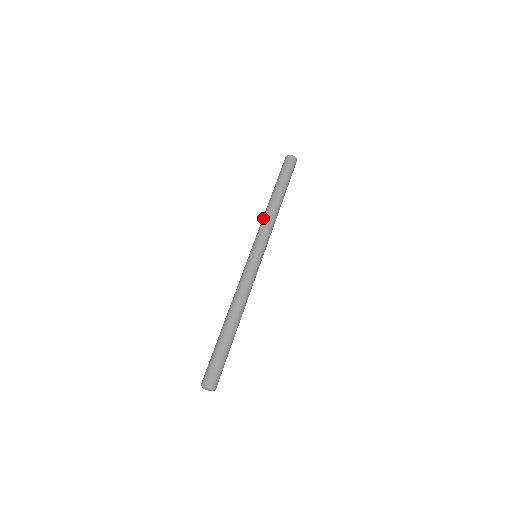
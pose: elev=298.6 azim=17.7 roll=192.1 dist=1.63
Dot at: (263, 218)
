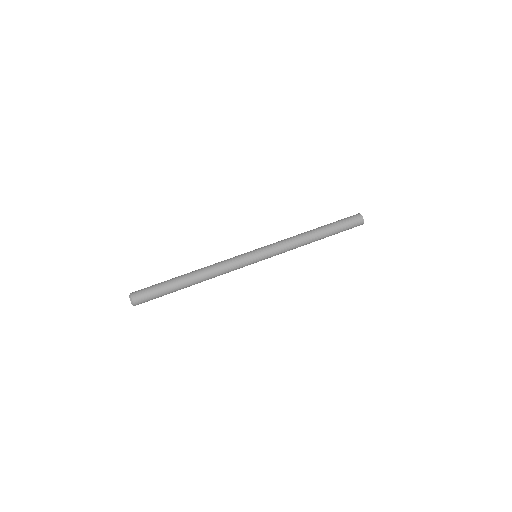
Dot at: (292, 240)
